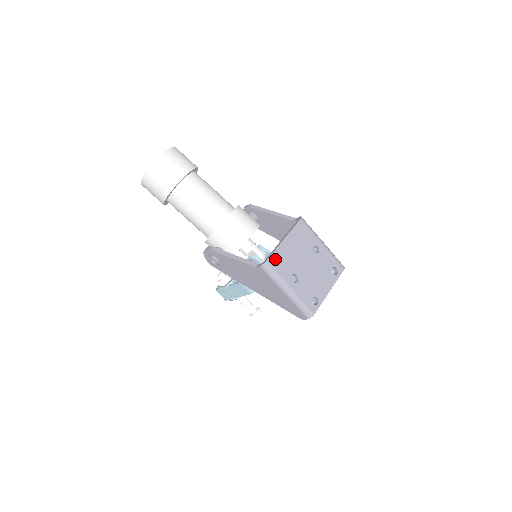
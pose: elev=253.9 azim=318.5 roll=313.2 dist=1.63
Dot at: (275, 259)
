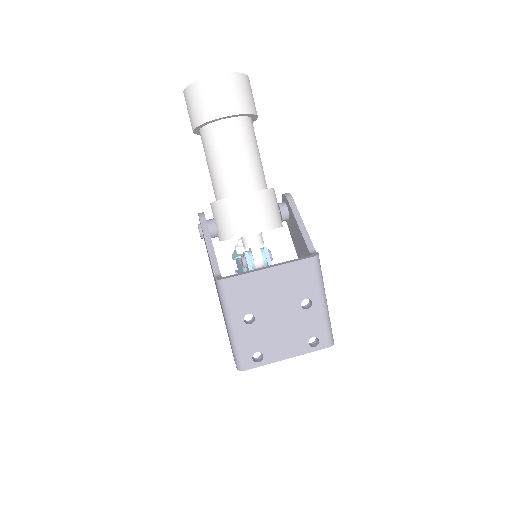
Dot at: (238, 283)
